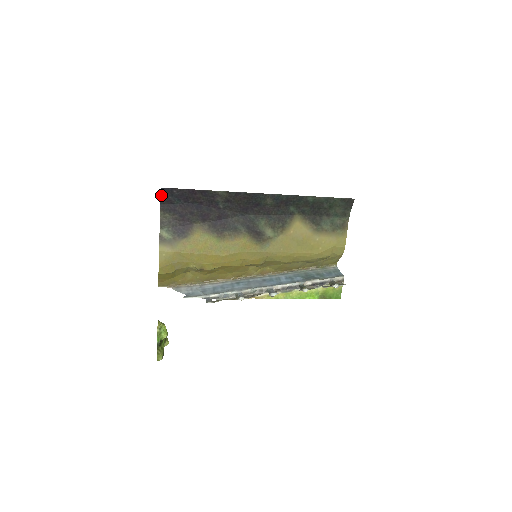
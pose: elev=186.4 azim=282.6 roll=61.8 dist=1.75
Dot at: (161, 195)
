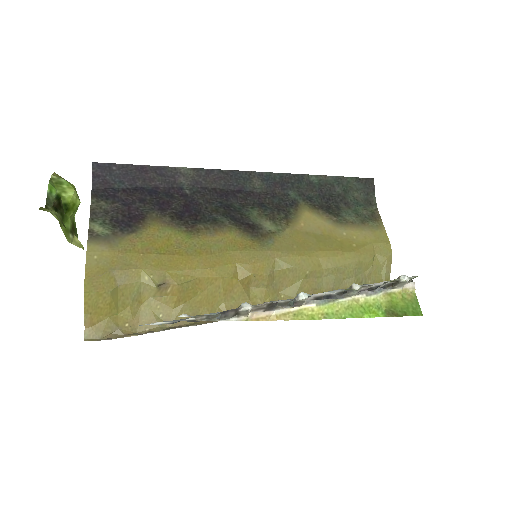
Dot at: (93, 174)
